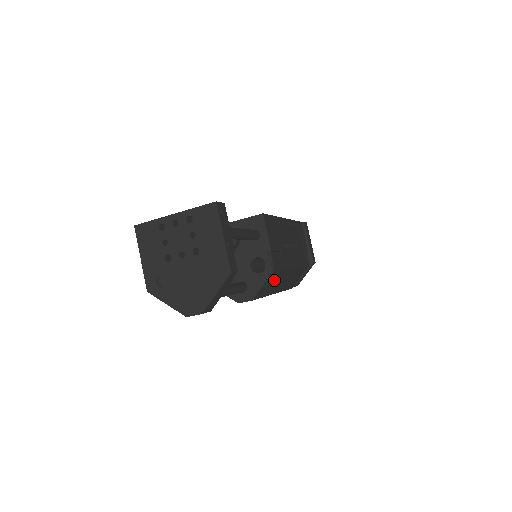
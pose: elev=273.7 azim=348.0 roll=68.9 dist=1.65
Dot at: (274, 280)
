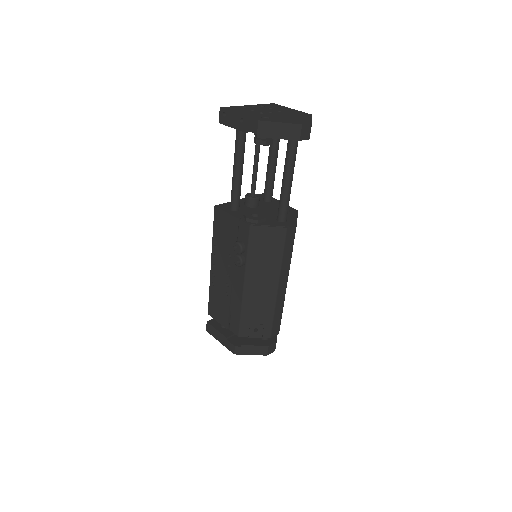
Dot at: occluded
